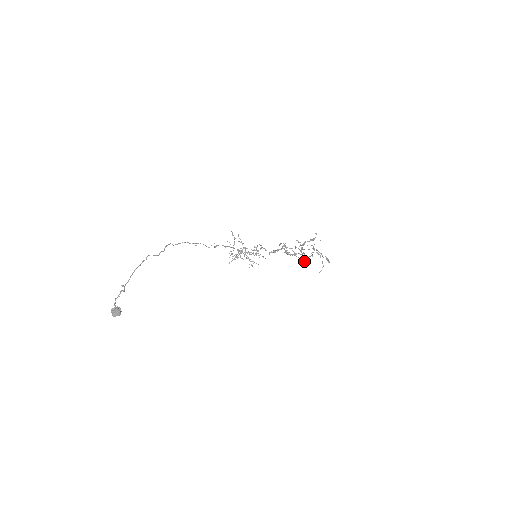
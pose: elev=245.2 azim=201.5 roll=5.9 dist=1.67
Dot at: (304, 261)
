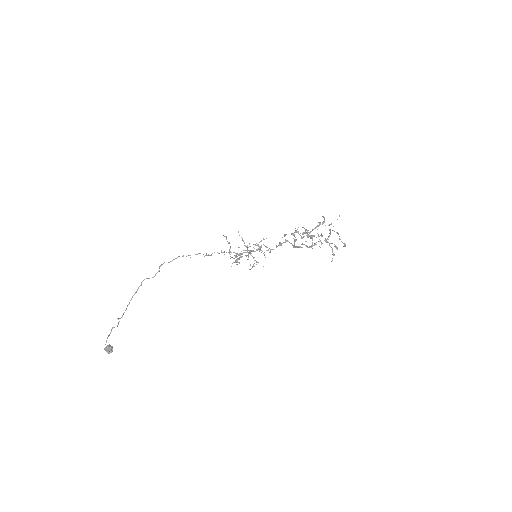
Dot at: (319, 246)
